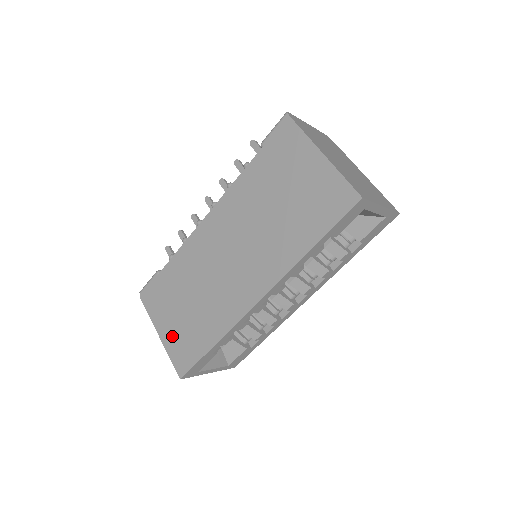
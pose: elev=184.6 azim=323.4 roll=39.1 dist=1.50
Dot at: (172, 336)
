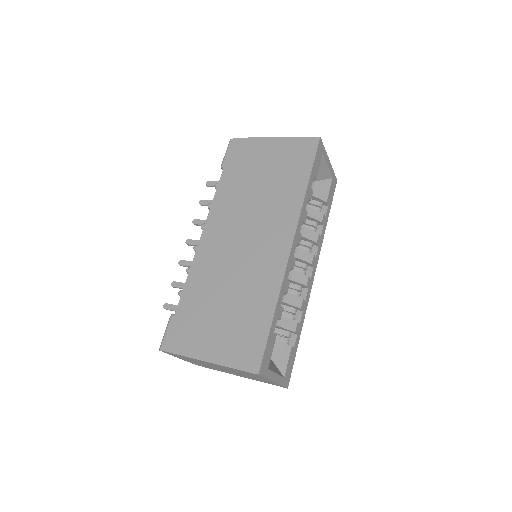
Dot at: (224, 347)
